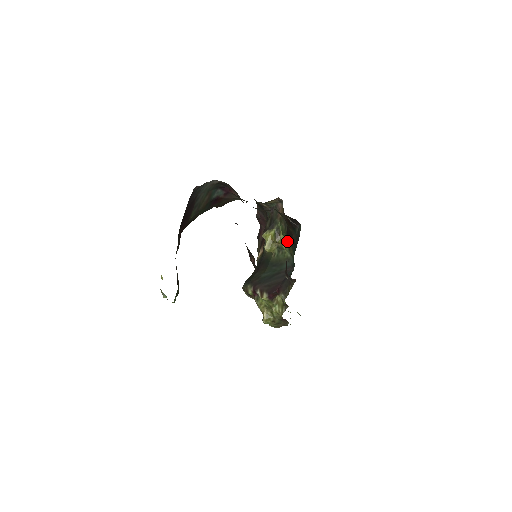
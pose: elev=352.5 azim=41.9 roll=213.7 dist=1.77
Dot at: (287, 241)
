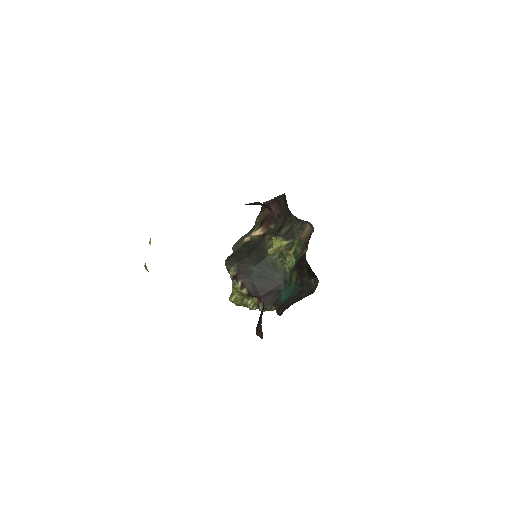
Dot at: (294, 266)
